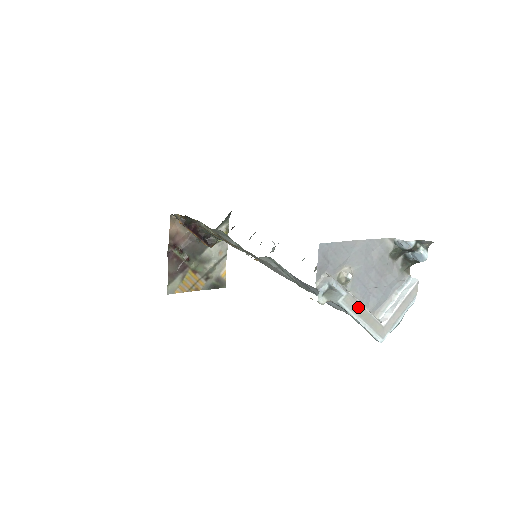
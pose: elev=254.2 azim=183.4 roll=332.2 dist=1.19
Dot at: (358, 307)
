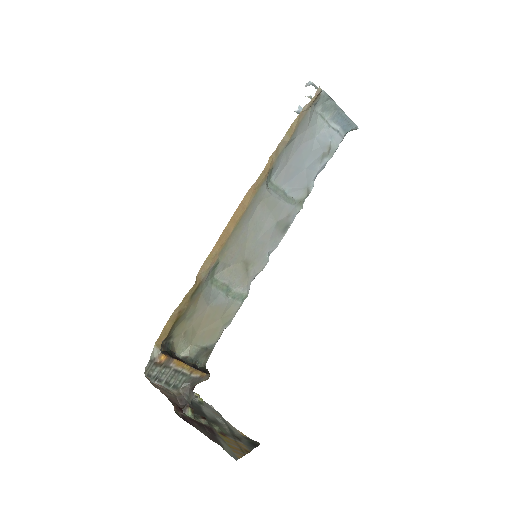
Dot at: (330, 102)
